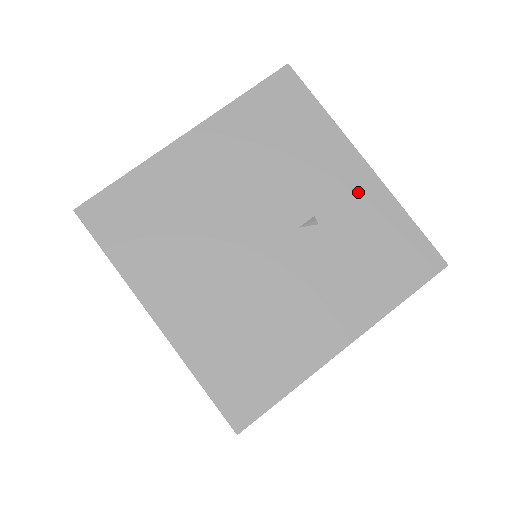
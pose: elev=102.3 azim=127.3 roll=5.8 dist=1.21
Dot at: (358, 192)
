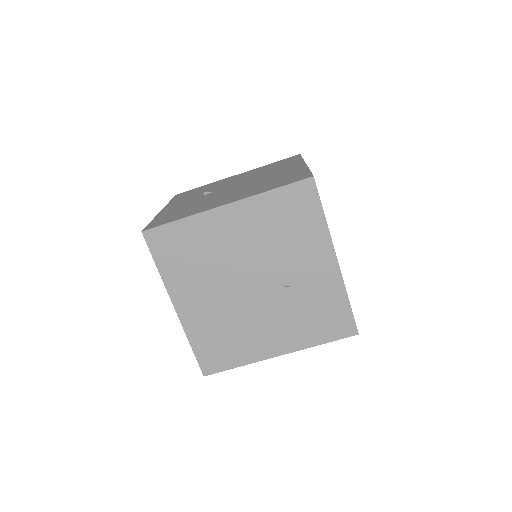
Dot at: (324, 277)
